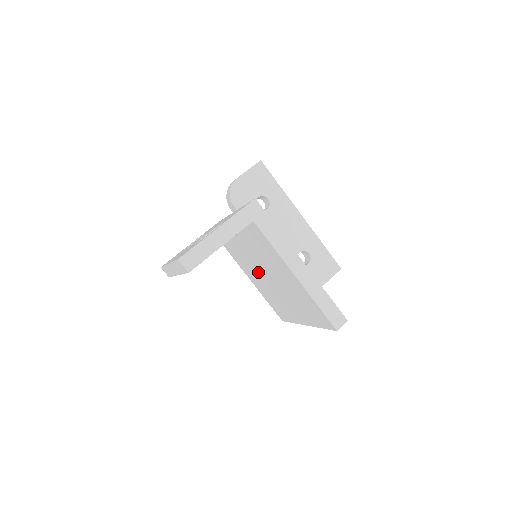
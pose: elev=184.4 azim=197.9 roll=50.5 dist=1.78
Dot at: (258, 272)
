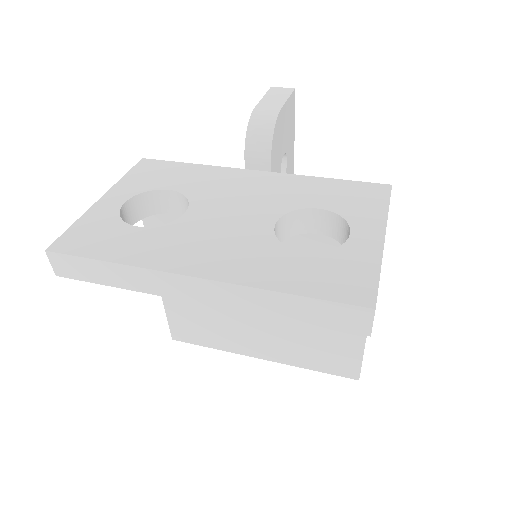
Dot at: occluded
